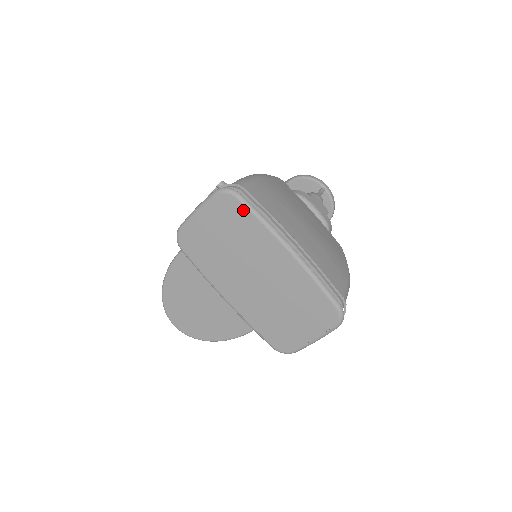
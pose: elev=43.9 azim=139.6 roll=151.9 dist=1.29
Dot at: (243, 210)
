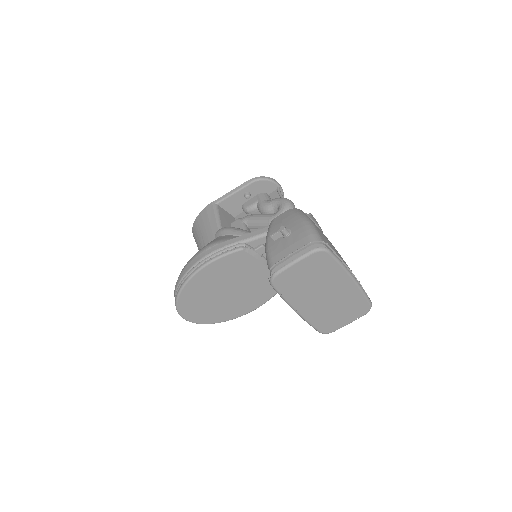
Dot at: (331, 260)
